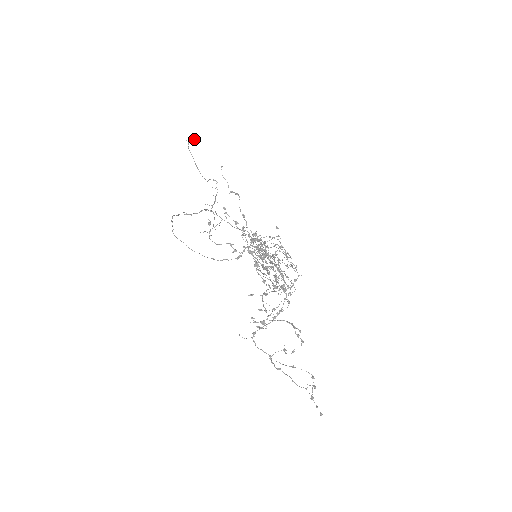
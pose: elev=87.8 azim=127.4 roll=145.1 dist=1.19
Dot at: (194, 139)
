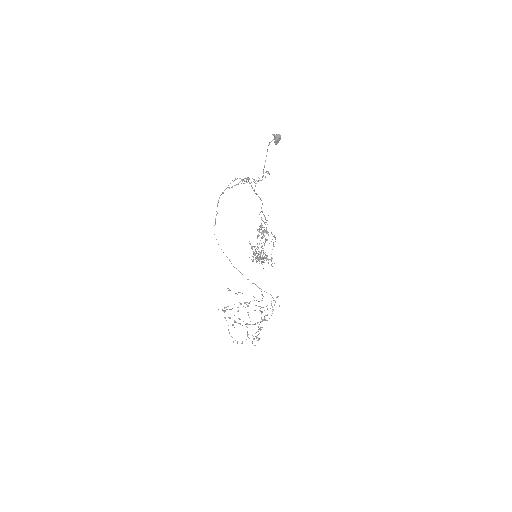
Dot at: occluded
